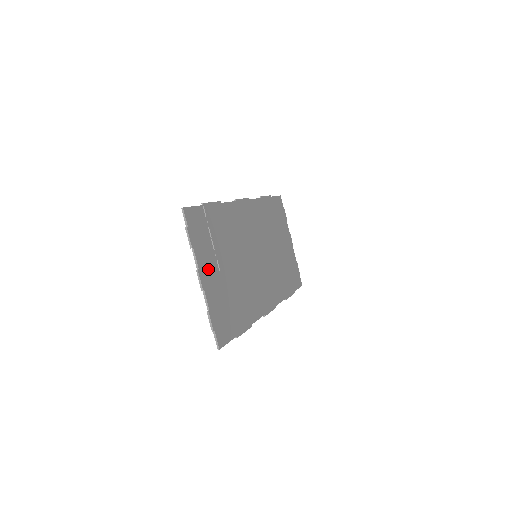
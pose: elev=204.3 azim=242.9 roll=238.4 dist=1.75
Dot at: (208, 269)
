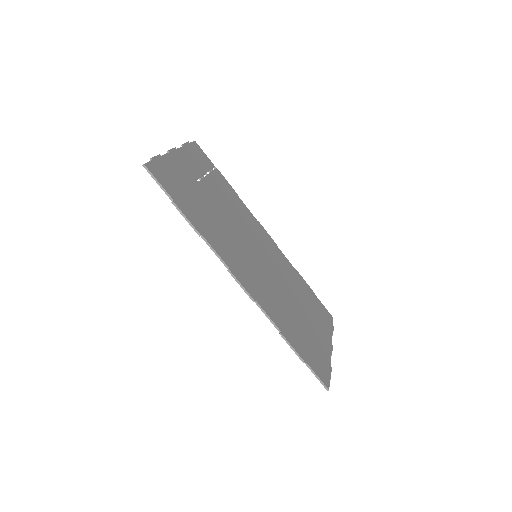
Dot at: (186, 163)
